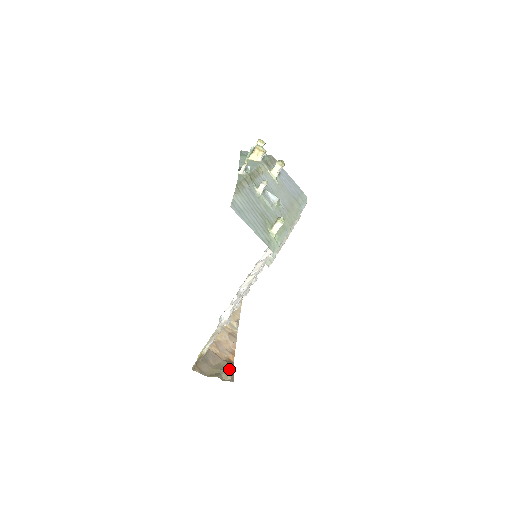
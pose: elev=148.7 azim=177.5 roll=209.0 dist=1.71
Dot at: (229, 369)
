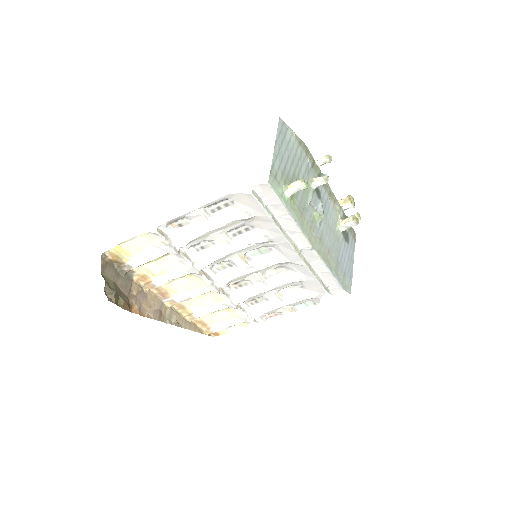
Dot at: (121, 301)
